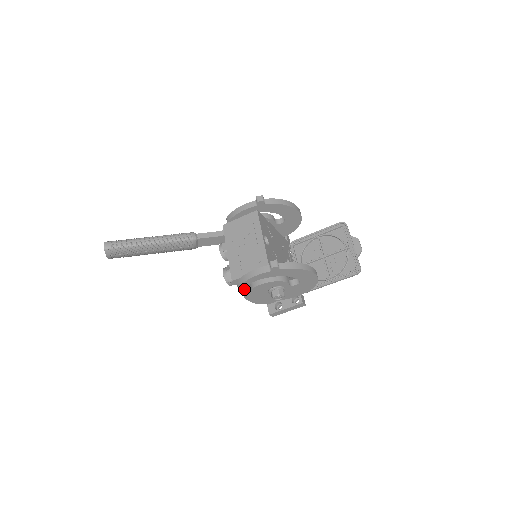
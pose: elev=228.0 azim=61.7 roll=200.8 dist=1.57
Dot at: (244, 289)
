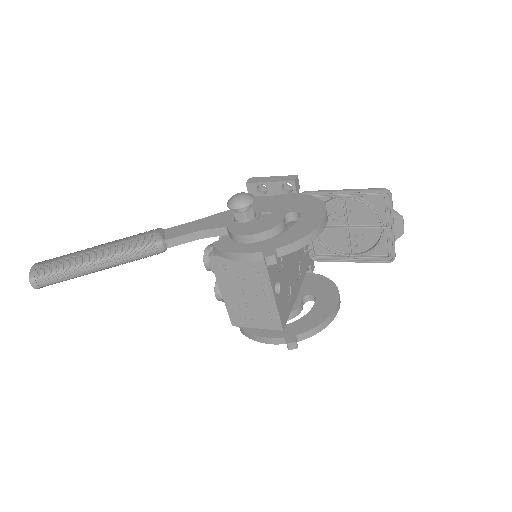
Dot at: occluded
